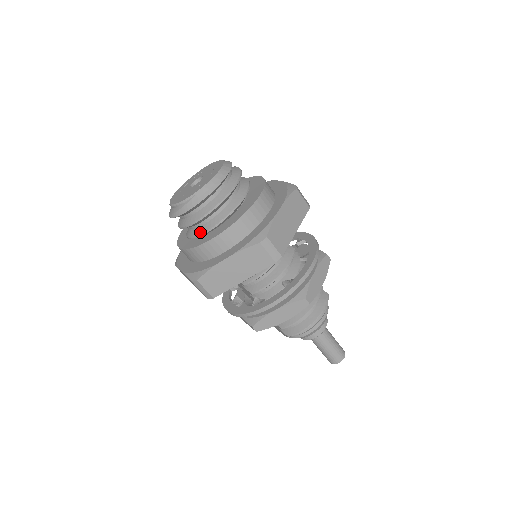
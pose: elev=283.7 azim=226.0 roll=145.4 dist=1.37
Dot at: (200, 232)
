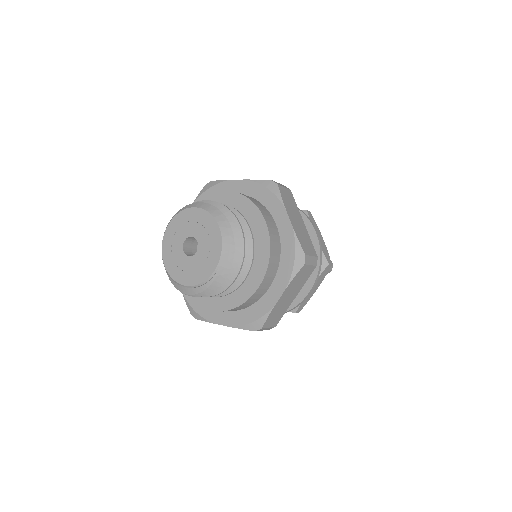
Dot at: (232, 288)
